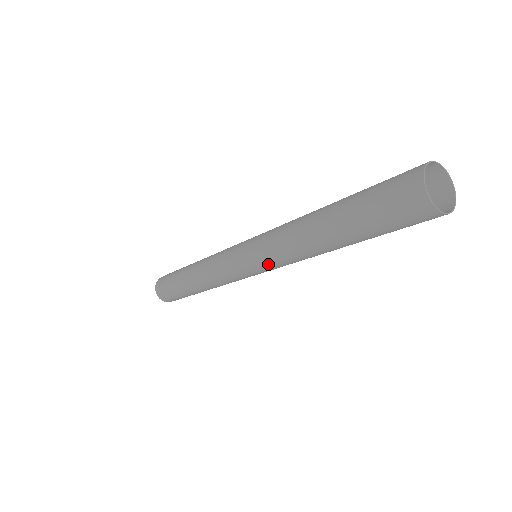
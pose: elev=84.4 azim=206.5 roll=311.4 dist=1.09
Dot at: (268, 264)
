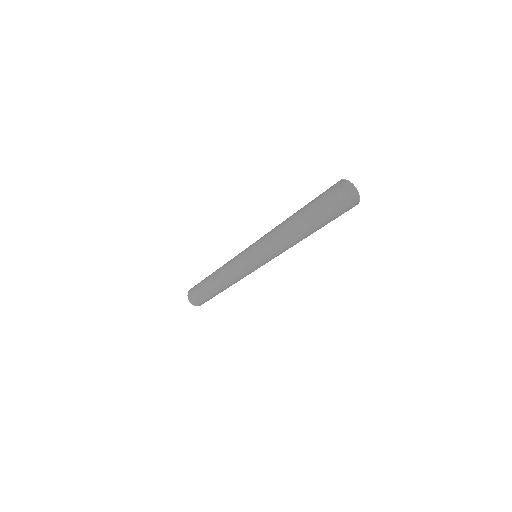
Dot at: (261, 254)
